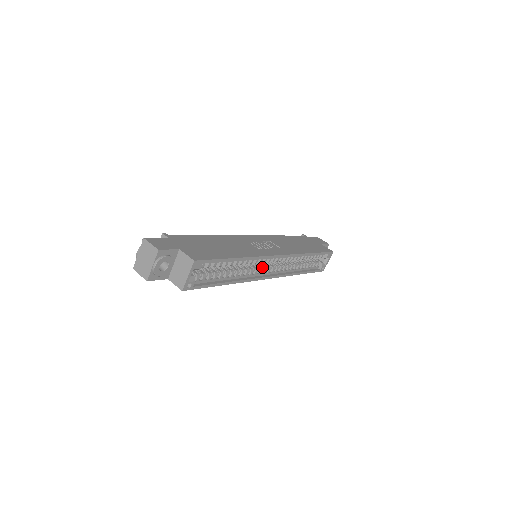
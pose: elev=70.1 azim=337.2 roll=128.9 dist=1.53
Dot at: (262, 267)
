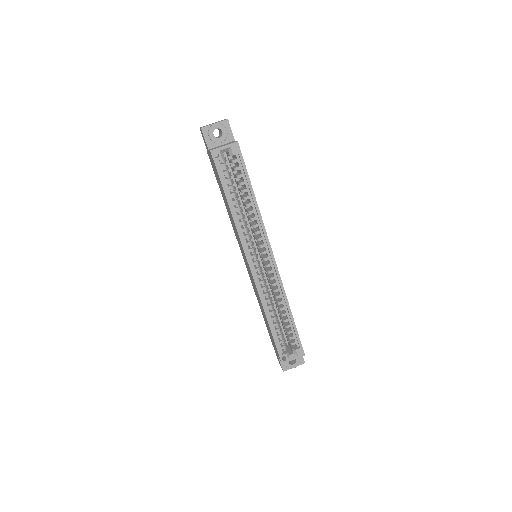
Dot at: (255, 252)
